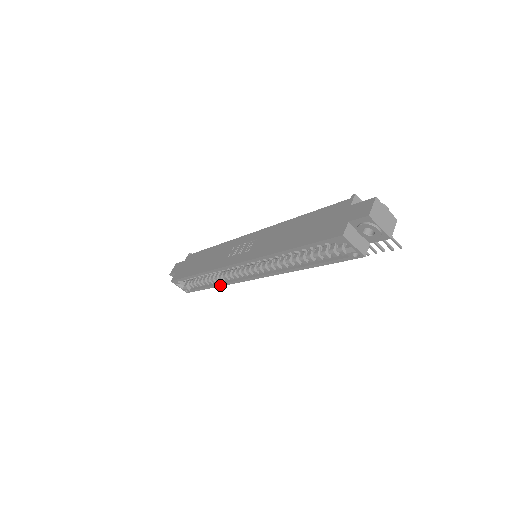
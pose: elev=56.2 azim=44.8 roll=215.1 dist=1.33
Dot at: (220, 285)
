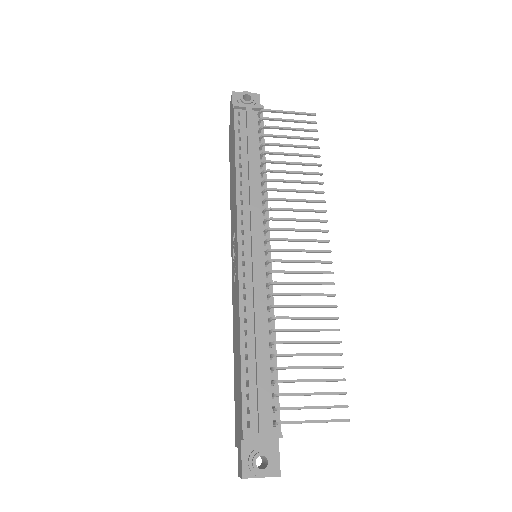
Dot at: occluded
